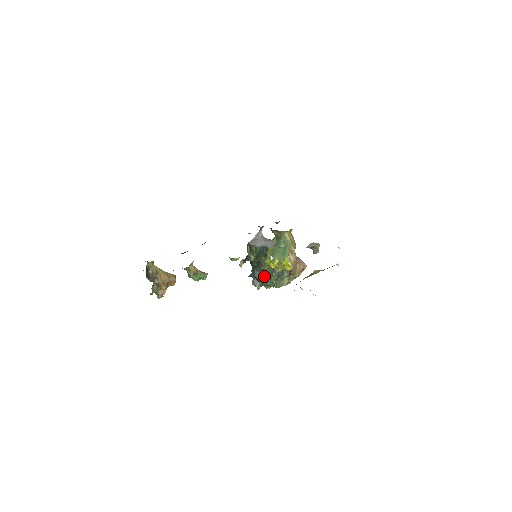
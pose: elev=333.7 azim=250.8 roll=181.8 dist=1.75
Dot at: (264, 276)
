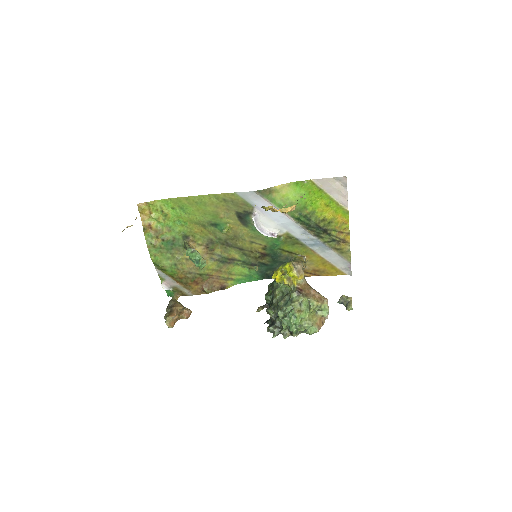
Dot at: (277, 310)
